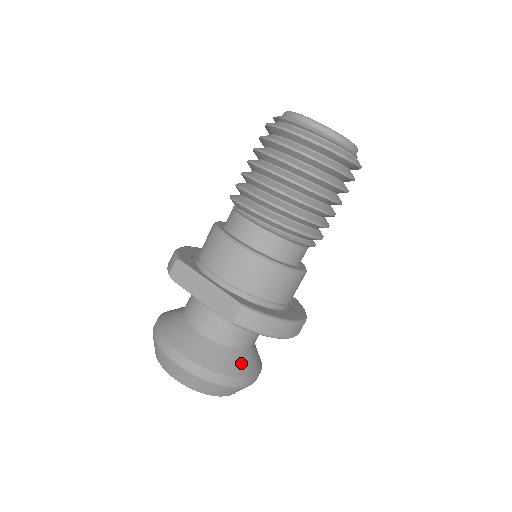
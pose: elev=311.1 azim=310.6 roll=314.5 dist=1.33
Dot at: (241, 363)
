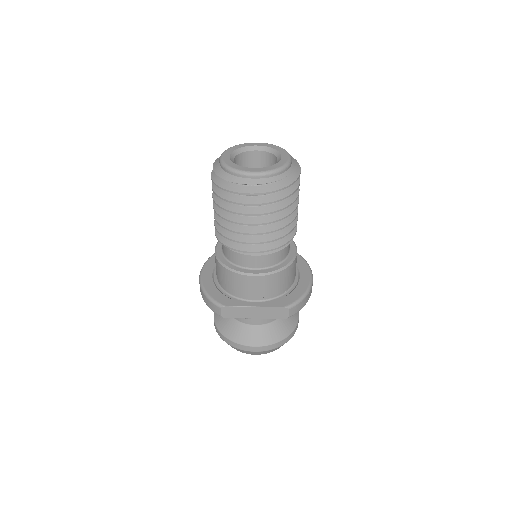
Dot at: (290, 317)
